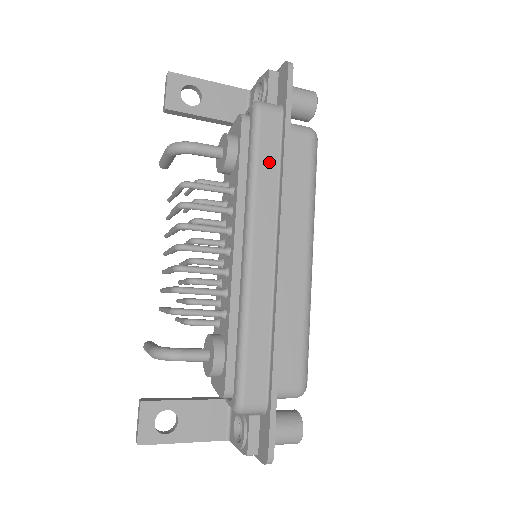
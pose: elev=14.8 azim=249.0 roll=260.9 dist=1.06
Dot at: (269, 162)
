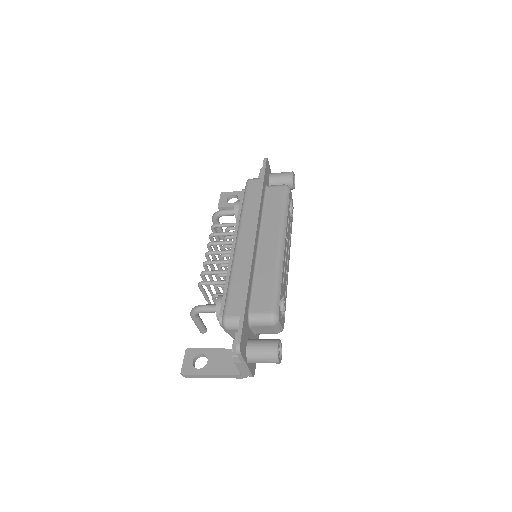
Dot at: (252, 200)
